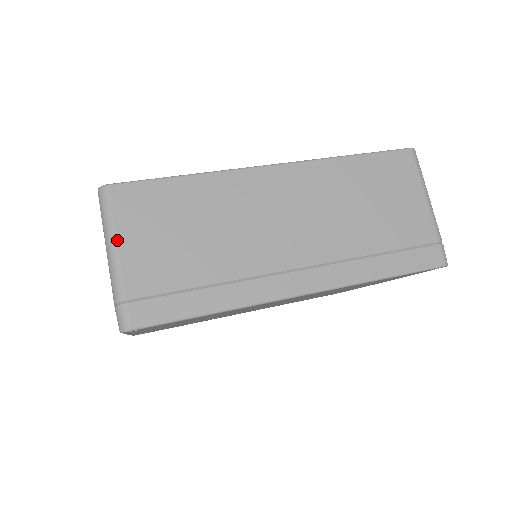
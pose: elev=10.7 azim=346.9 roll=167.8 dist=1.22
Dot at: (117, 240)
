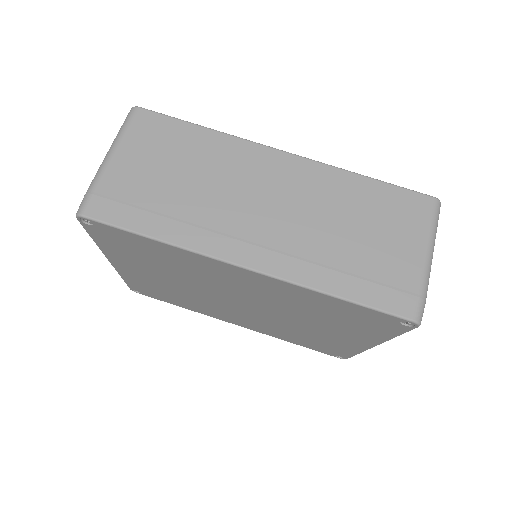
Dot at: (118, 147)
